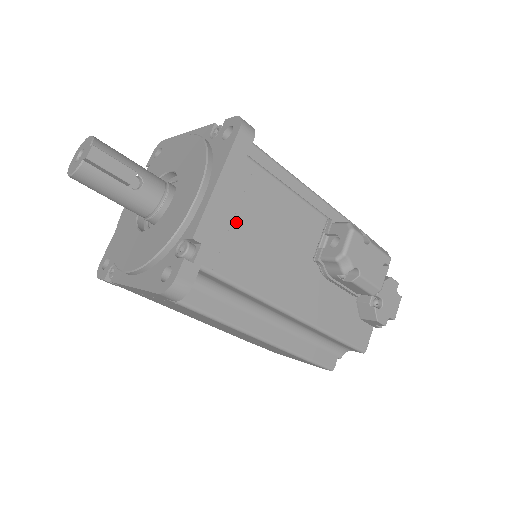
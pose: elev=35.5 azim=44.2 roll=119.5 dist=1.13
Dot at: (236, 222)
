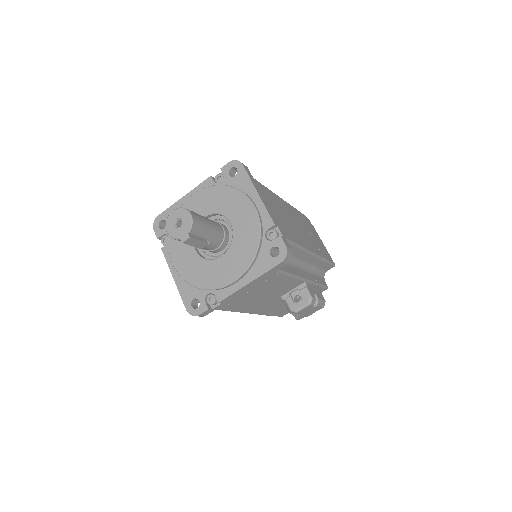
Dot at: (247, 293)
